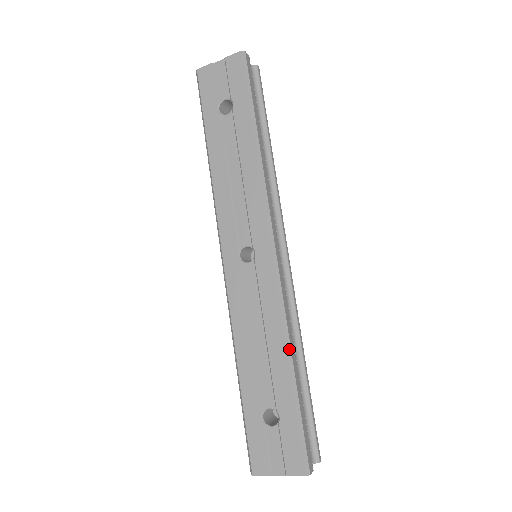
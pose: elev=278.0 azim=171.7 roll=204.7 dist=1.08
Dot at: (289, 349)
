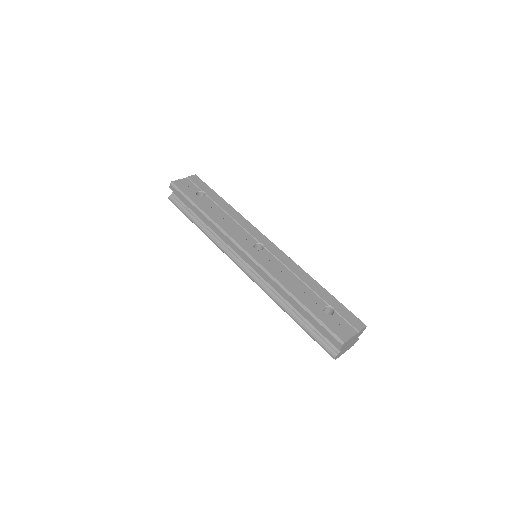
Dot at: occluded
